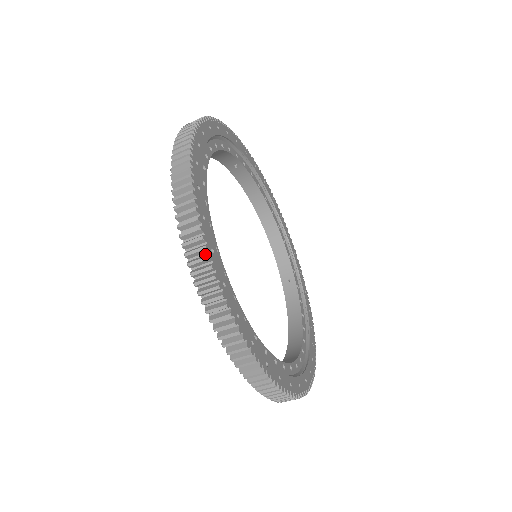
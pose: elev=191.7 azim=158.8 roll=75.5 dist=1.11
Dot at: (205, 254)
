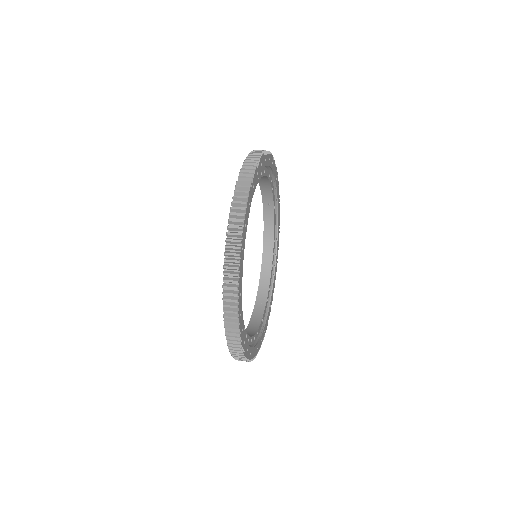
Dot at: (245, 202)
